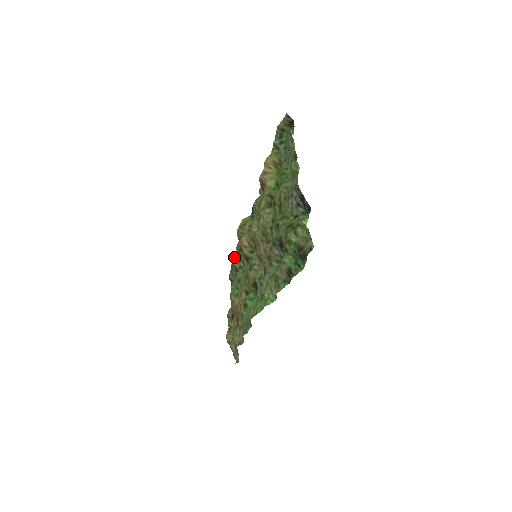
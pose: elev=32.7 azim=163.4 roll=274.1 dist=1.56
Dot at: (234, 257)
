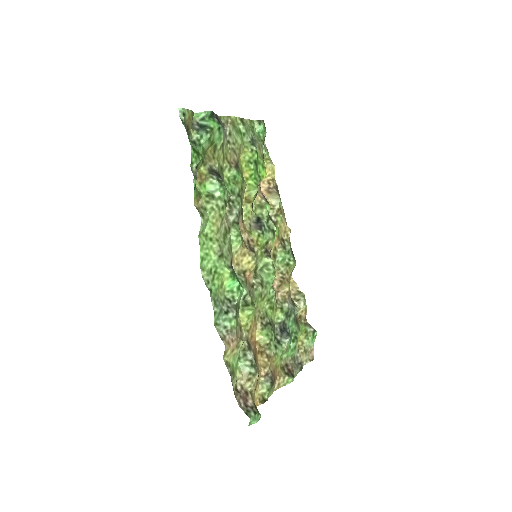
Dot at: (313, 348)
